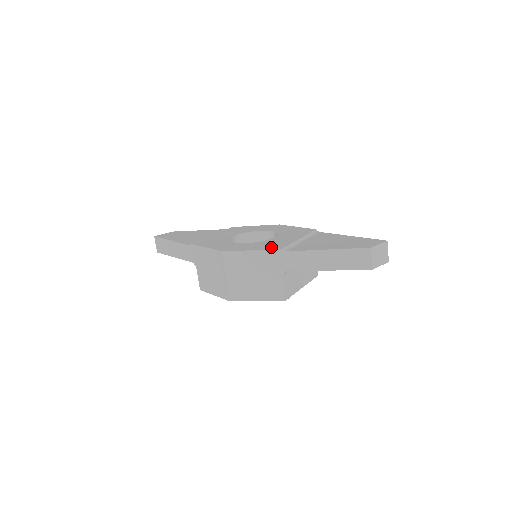
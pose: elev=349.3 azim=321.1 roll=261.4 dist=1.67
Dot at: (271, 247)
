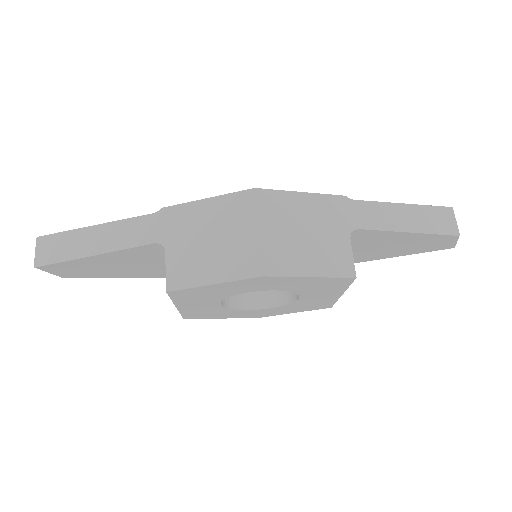
Dot at: occluded
